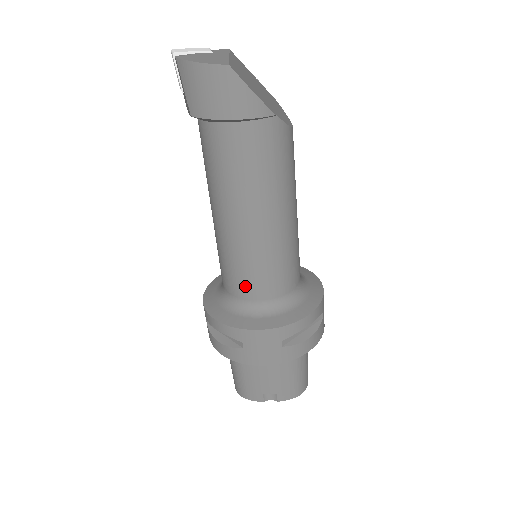
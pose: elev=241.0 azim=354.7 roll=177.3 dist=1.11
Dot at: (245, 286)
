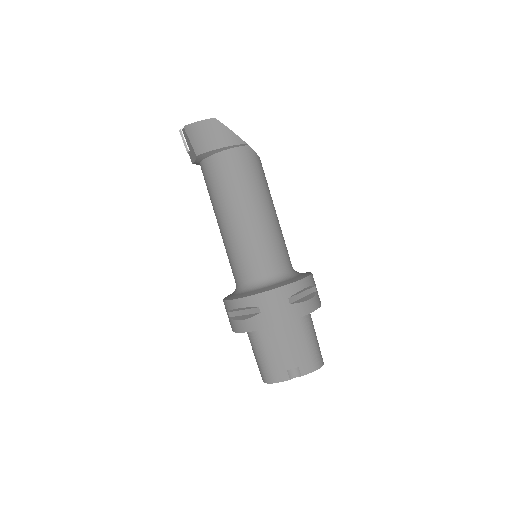
Dot at: (252, 267)
